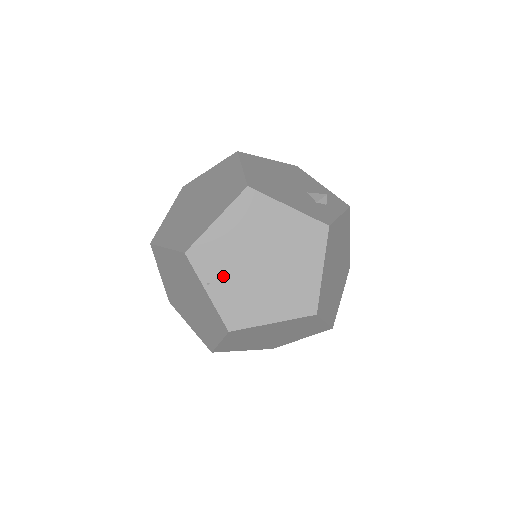
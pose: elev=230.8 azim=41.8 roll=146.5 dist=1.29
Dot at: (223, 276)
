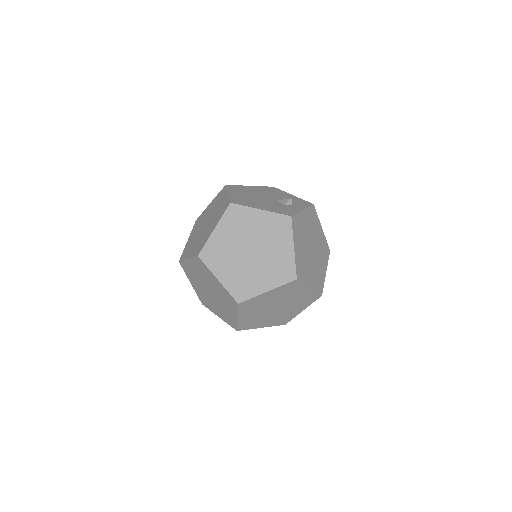
Dot at: (226, 266)
